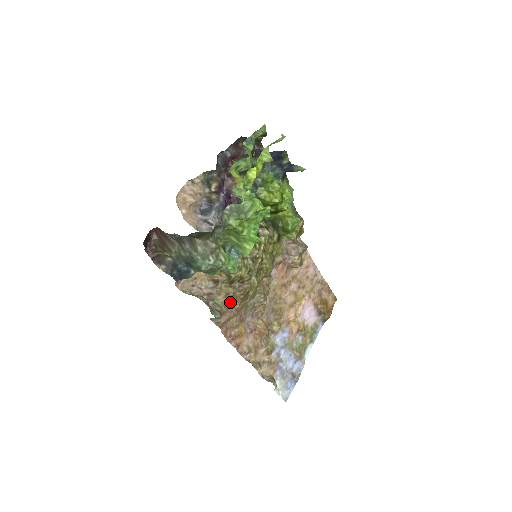
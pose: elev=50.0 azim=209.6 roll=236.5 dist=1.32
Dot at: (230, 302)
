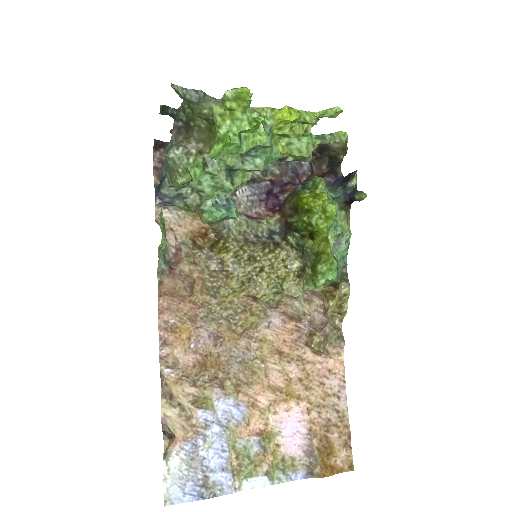
Dot at: (192, 277)
